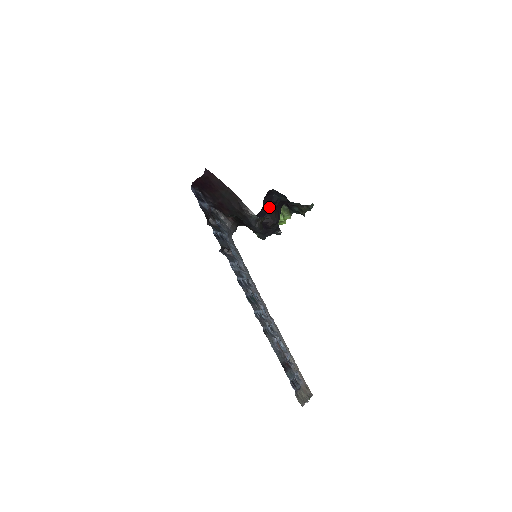
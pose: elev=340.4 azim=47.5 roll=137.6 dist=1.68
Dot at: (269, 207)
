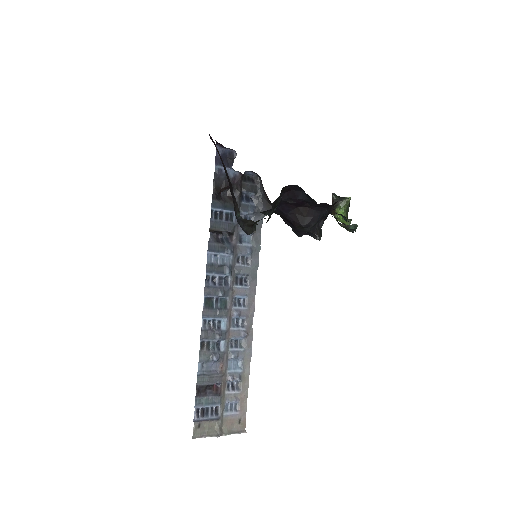
Dot at: (296, 204)
